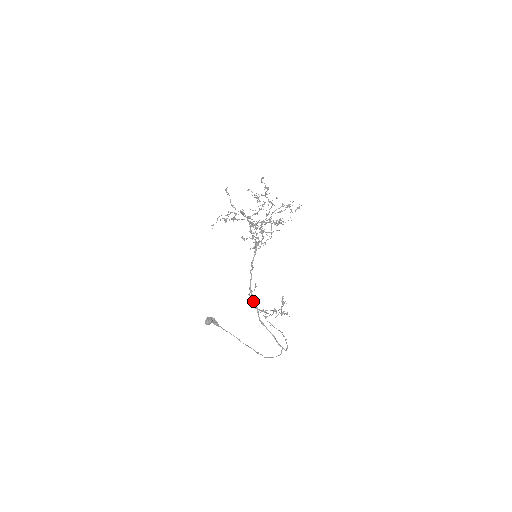
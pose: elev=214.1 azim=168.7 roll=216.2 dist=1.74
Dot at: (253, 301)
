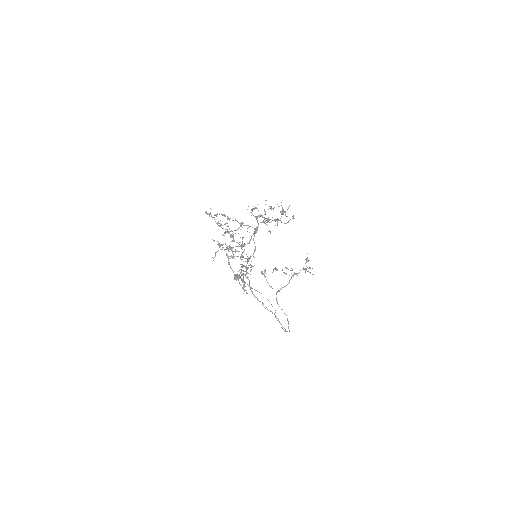
Dot at: (255, 297)
